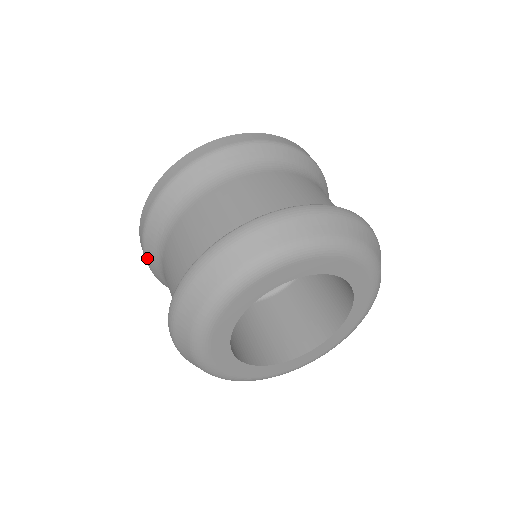
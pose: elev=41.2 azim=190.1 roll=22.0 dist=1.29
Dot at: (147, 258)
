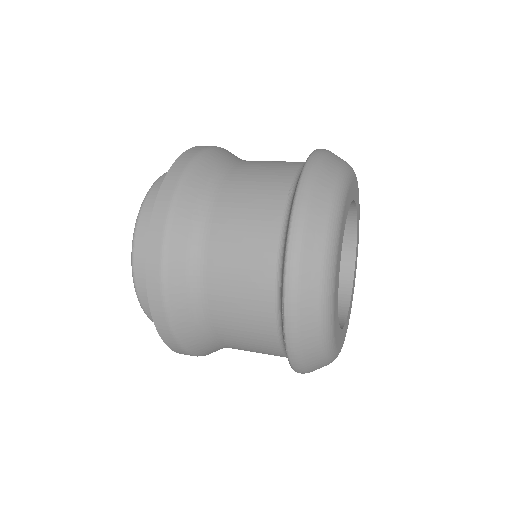
Dot at: (168, 270)
